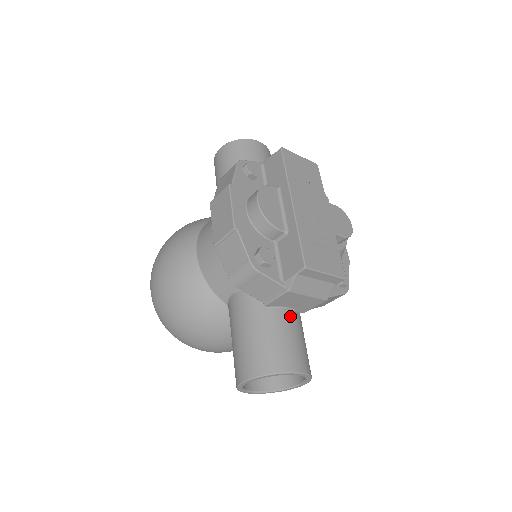
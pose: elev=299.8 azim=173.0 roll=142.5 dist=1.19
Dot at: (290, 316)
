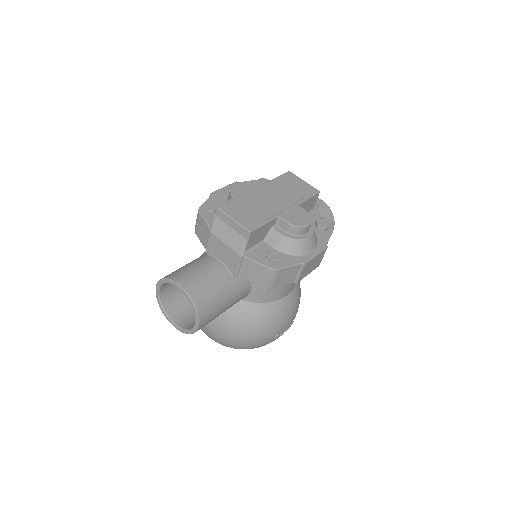
Dot at: (216, 264)
